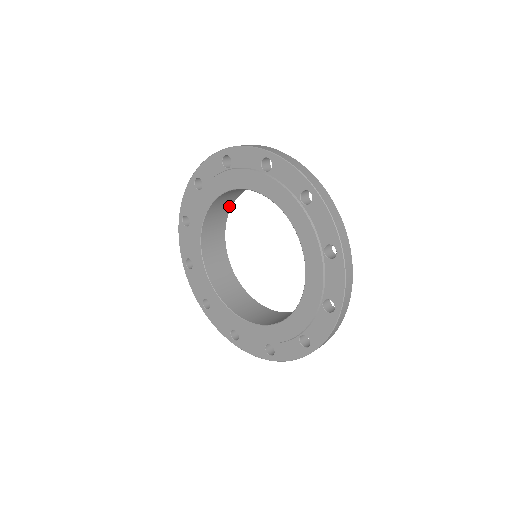
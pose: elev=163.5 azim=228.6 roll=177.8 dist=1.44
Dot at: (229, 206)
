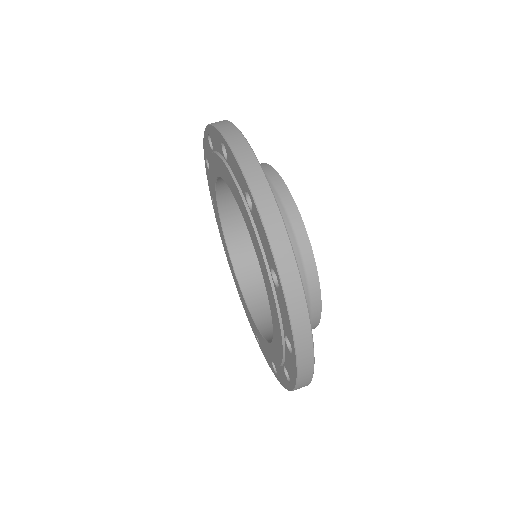
Dot at: occluded
